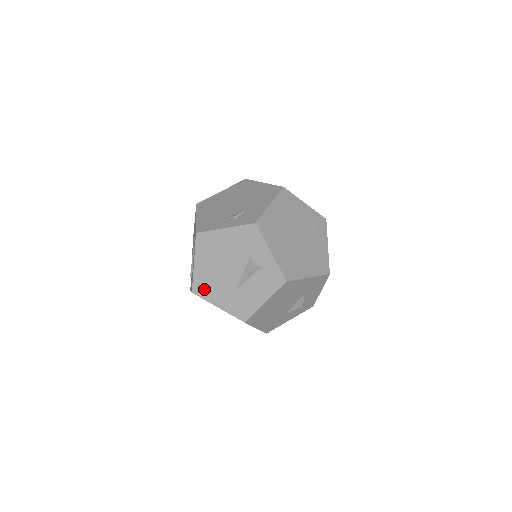
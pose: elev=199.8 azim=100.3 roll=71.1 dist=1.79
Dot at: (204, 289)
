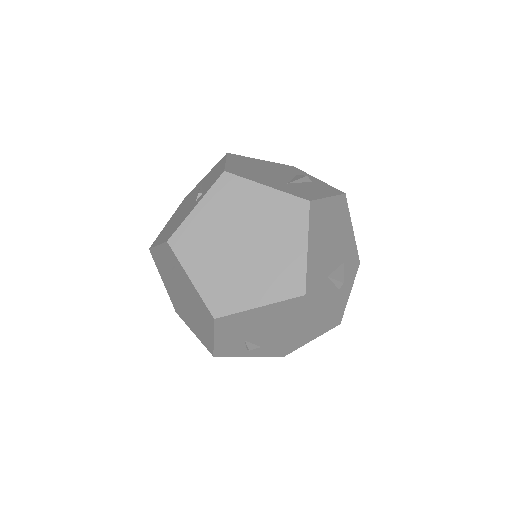
Dot at: (243, 173)
